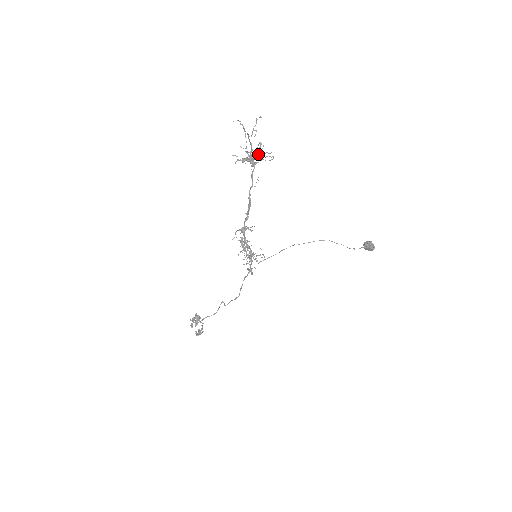
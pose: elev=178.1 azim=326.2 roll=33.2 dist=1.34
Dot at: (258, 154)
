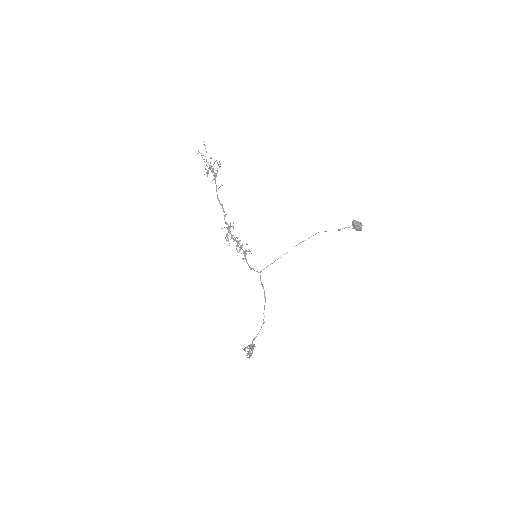
Dot at: (217, 168)
